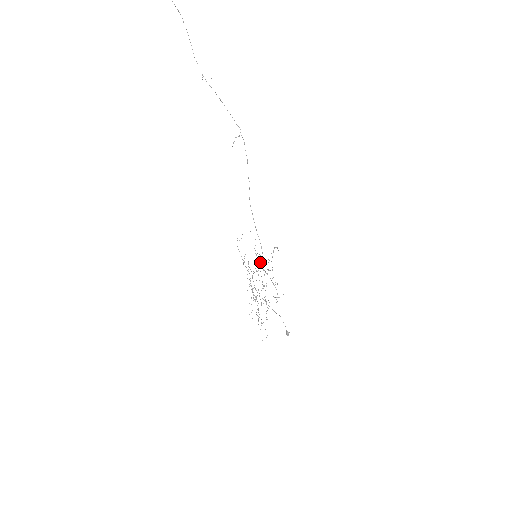
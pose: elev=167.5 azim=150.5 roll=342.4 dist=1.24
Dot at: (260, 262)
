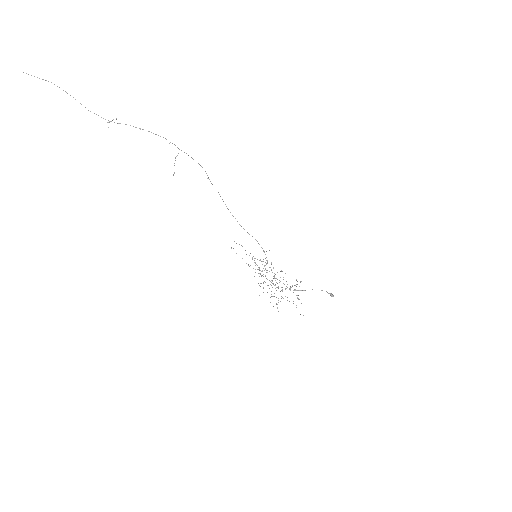
Dot at: occluded
